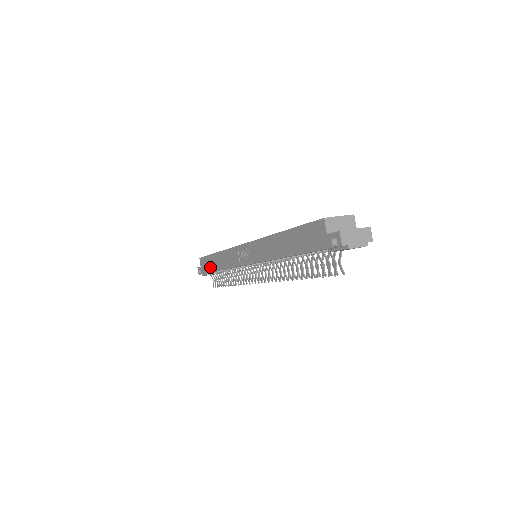
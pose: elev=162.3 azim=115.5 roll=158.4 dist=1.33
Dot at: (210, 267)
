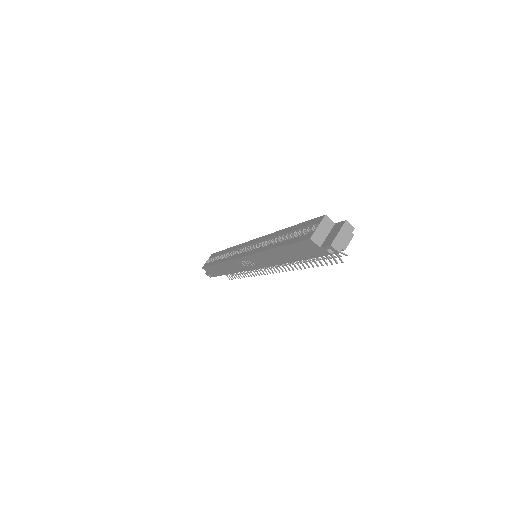
Dot at: (219, 273)
